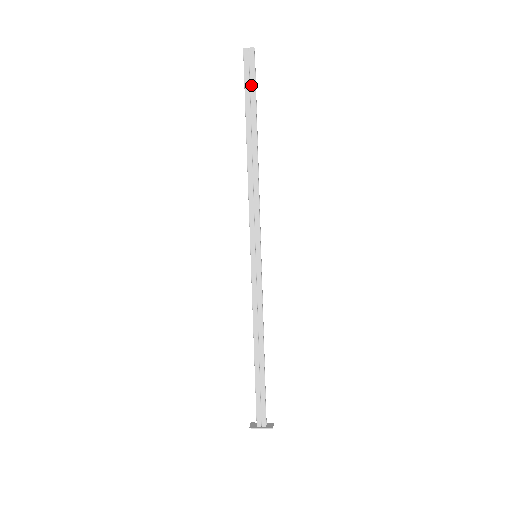
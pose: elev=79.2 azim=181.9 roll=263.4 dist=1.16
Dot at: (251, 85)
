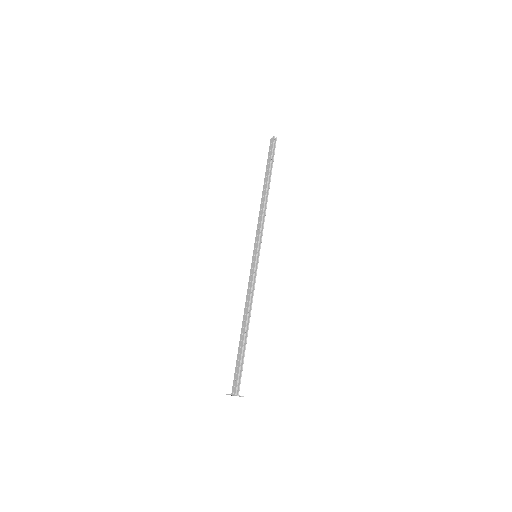
Dot at: (270, 155)
